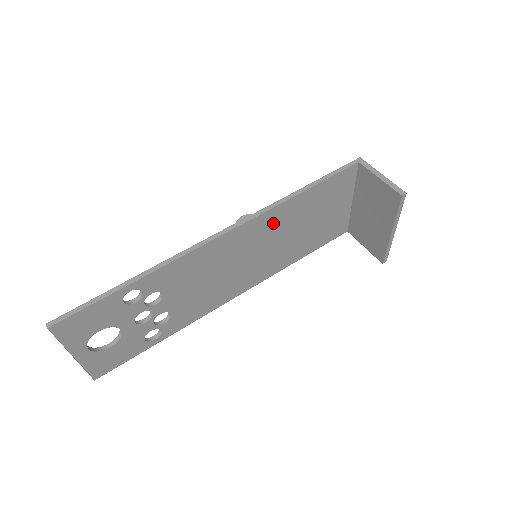
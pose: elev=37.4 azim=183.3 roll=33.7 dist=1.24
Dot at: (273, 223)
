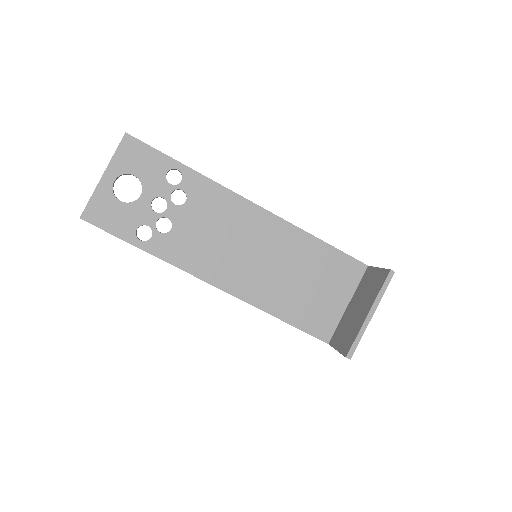
Dot at: (286, 241)
